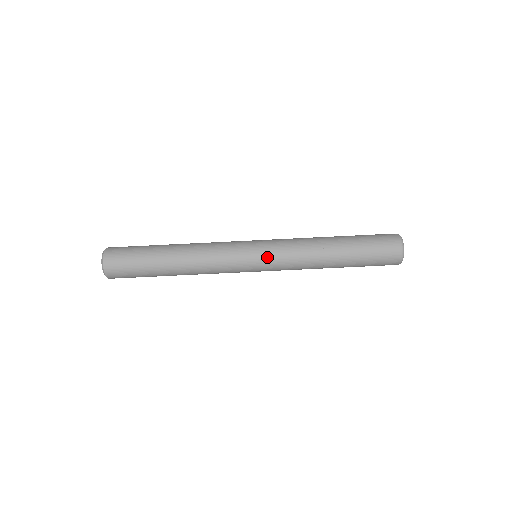
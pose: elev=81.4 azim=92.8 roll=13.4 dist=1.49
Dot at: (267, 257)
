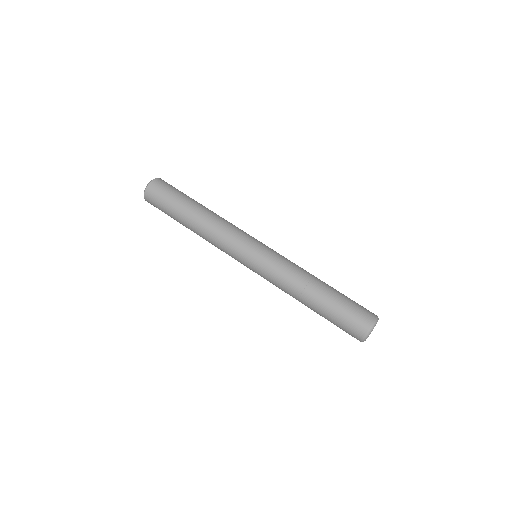
Dot at: (259, 263)
